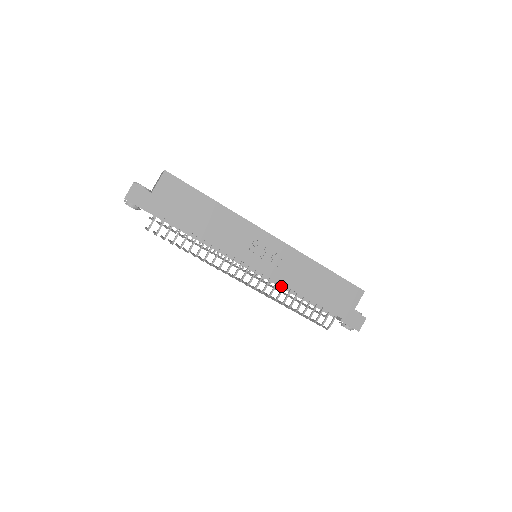
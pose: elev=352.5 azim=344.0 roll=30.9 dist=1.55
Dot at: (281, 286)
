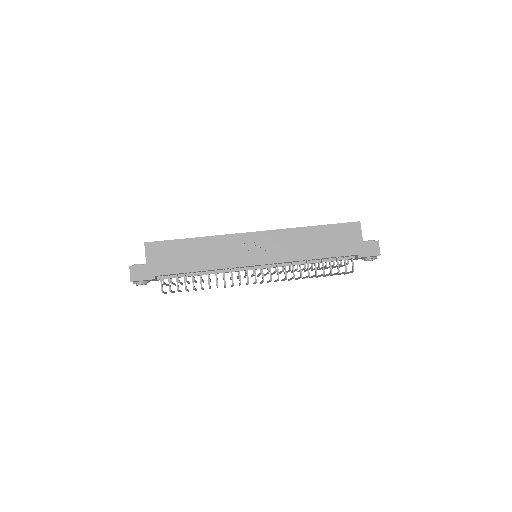
Dot at: (291, 264)
